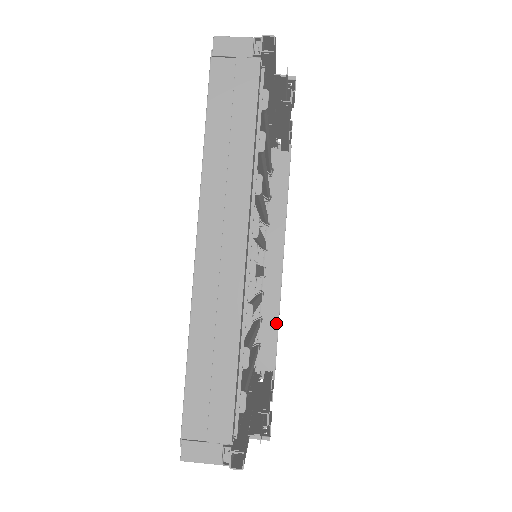
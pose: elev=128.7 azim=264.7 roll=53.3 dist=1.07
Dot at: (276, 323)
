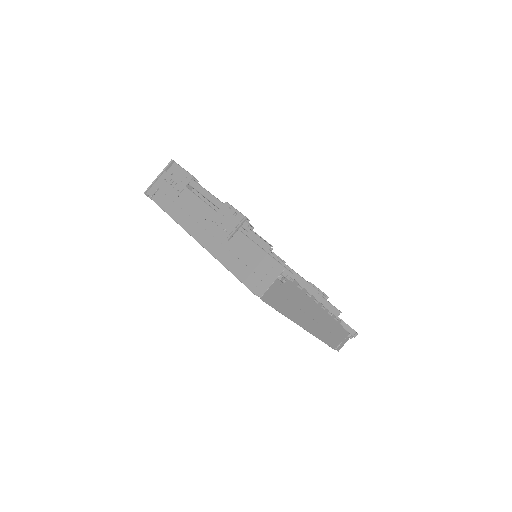
Dot at: occluded
